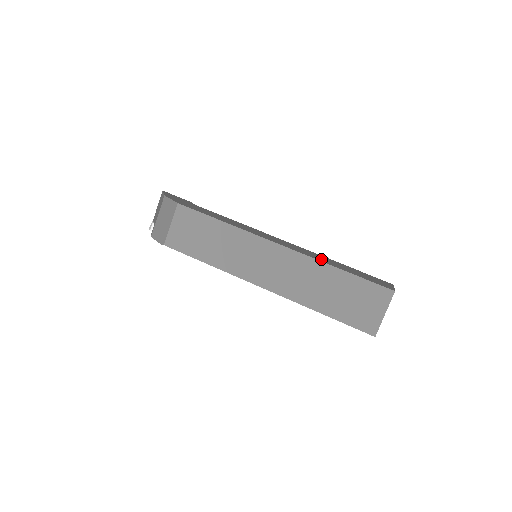
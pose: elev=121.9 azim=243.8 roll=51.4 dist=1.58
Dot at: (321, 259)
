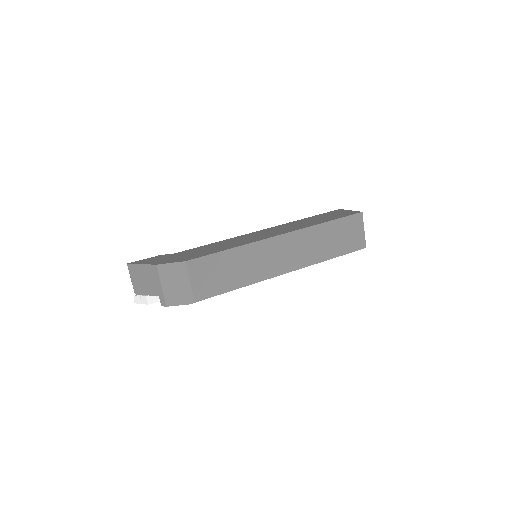
Dot at: (306, 224)
